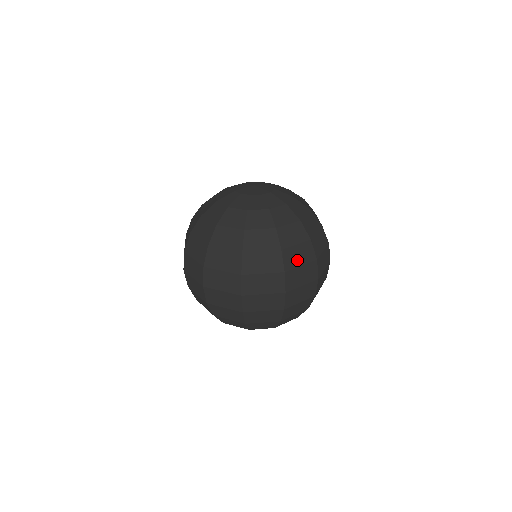
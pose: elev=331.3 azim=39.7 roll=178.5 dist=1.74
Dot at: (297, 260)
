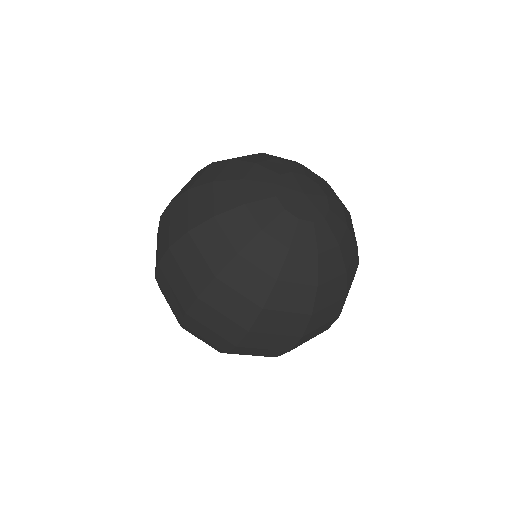
Dot at: (275, 327)
